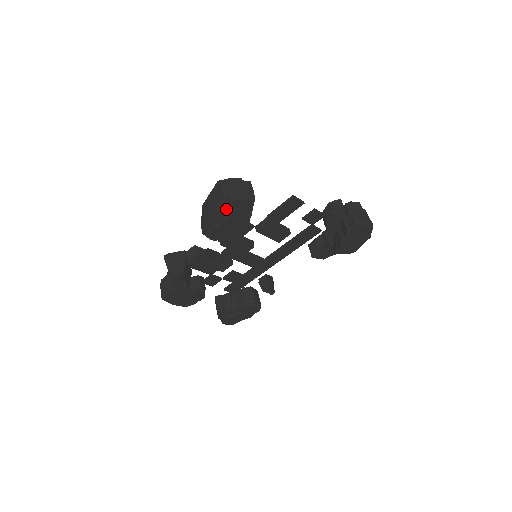
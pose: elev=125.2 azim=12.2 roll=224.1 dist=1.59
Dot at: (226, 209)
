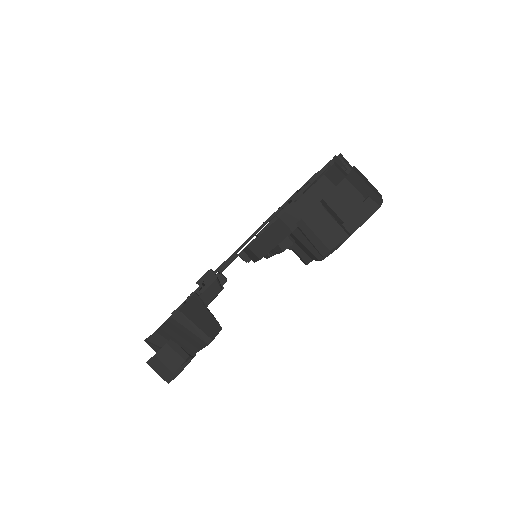
Dot at: (366, 220)
